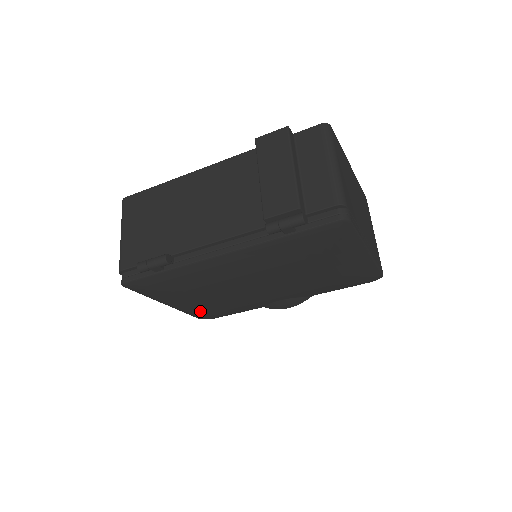
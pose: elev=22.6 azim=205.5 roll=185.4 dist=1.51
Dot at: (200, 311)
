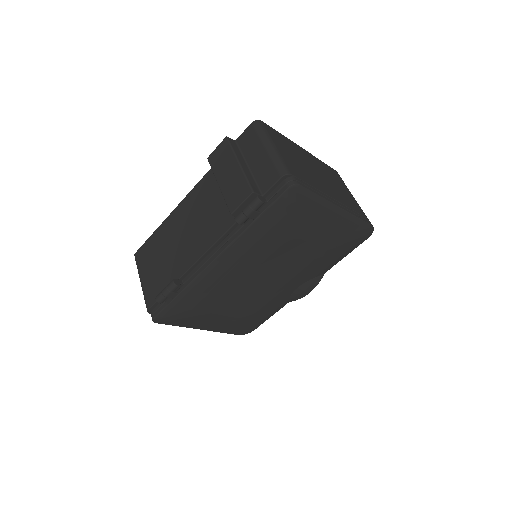
Dot at: (234, 325)
